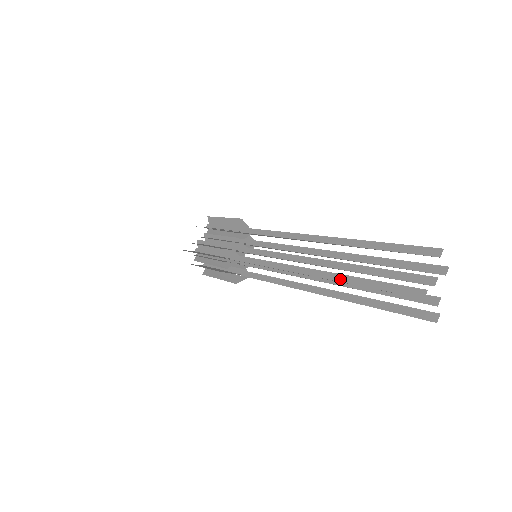
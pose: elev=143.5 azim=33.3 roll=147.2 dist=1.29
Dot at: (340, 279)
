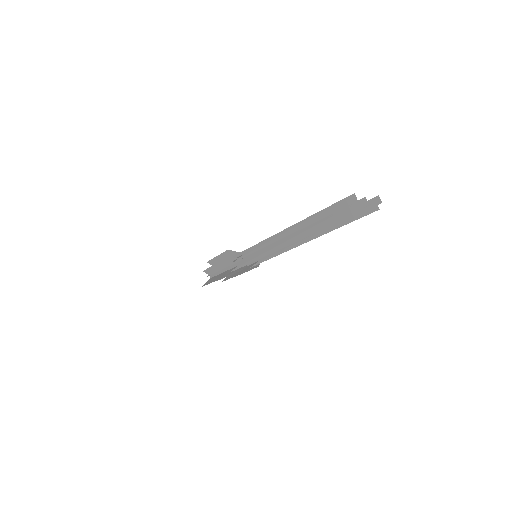
Dot at: (307, 218)
